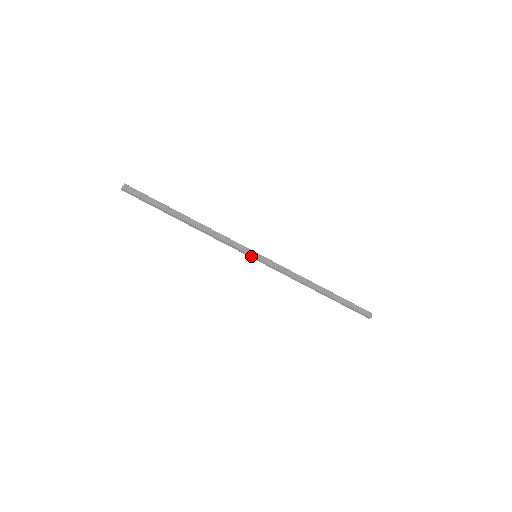
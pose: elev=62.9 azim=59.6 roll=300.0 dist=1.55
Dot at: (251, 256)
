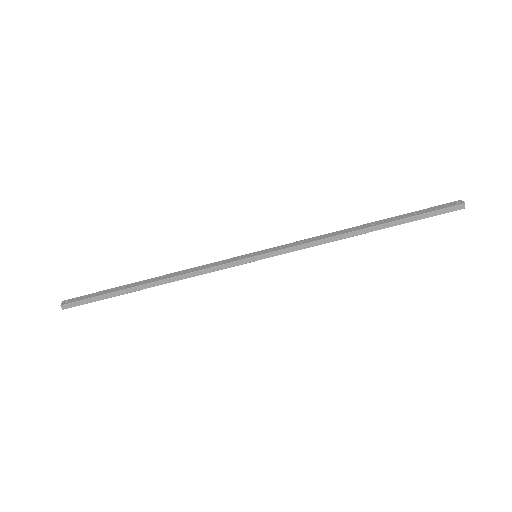
Dot at: (250, 260)
